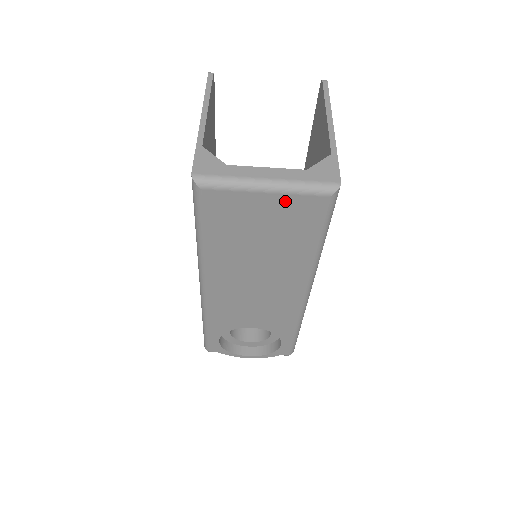
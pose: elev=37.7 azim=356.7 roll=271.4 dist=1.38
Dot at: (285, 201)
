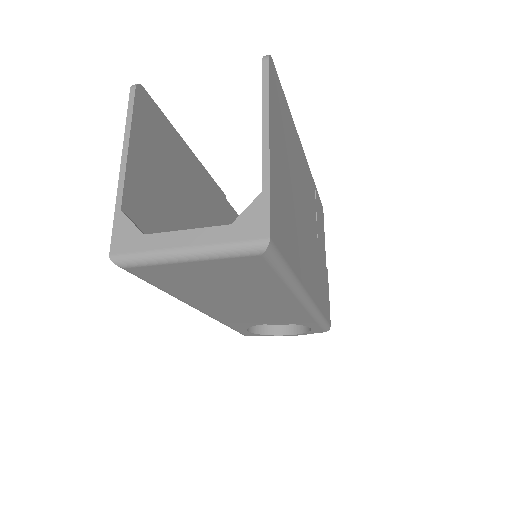
Dot at: (216, 263)
